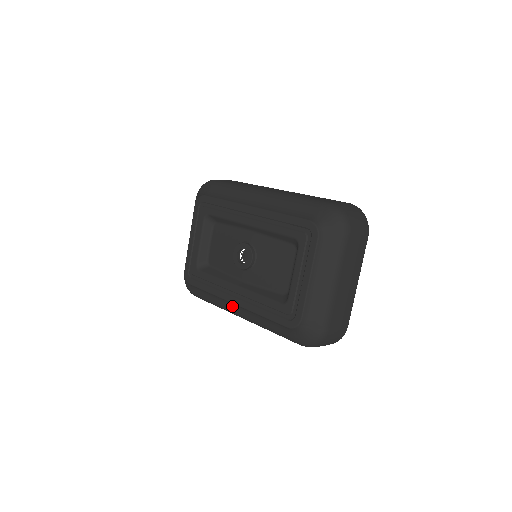
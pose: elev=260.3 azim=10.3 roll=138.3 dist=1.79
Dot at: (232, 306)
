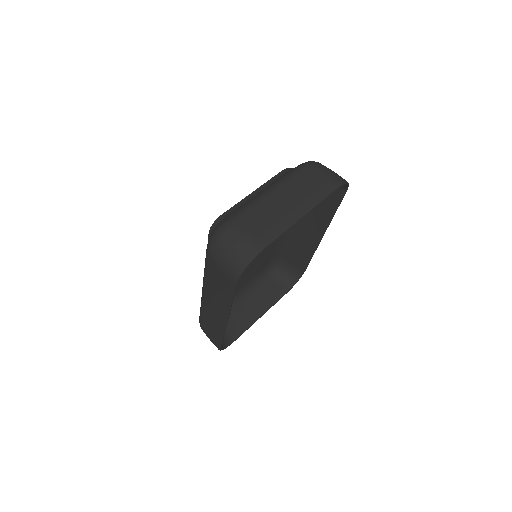
Dot at: occluded
